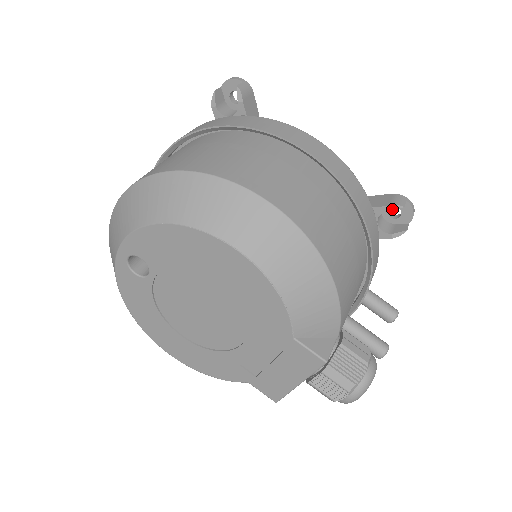
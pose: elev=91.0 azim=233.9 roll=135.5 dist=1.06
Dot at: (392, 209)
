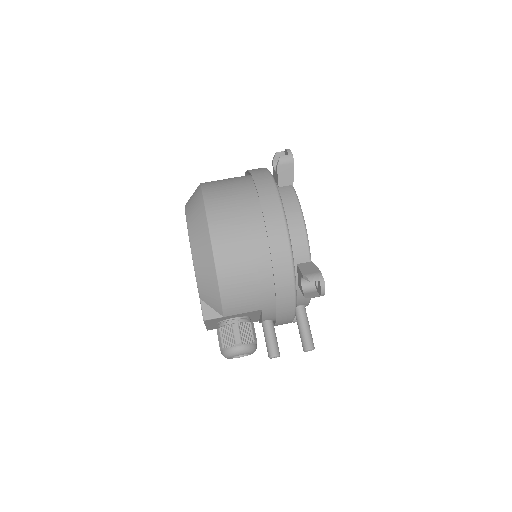
Dot at: (305, 278)
